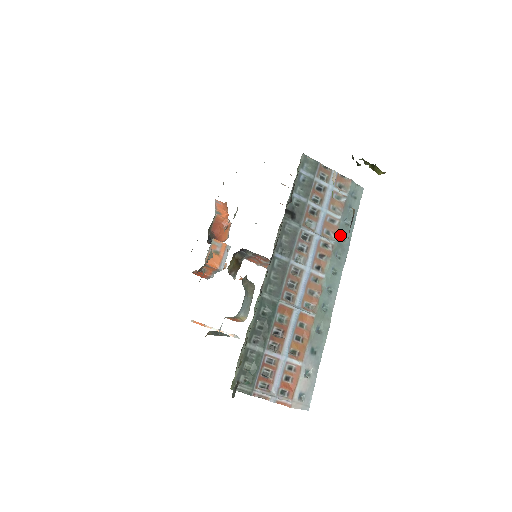
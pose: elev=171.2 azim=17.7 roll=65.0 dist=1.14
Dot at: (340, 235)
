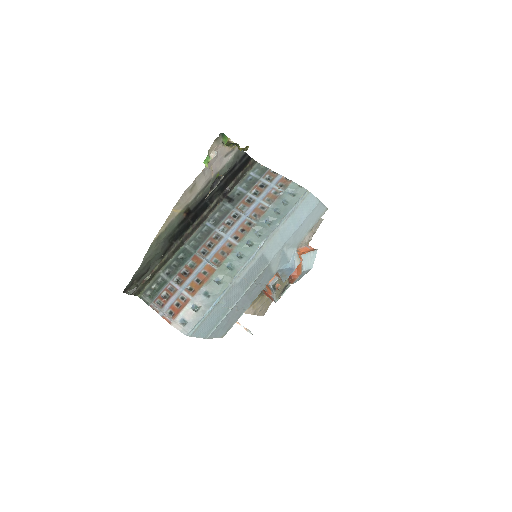
Dot at: (265, 219)
